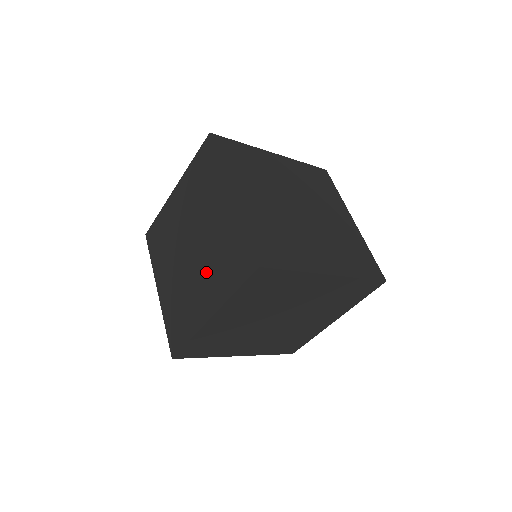
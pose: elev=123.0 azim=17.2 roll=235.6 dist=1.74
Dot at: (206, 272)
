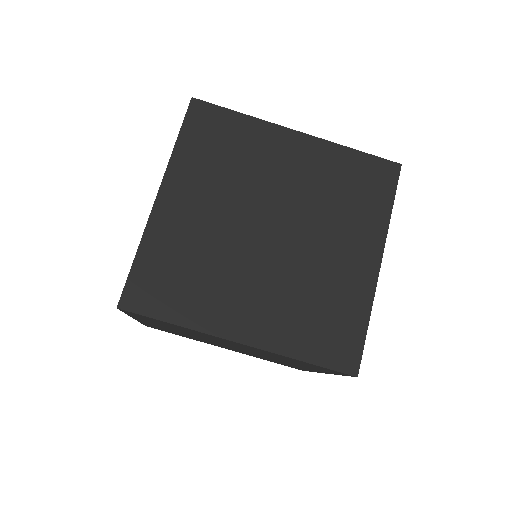
Dot at: occluded
